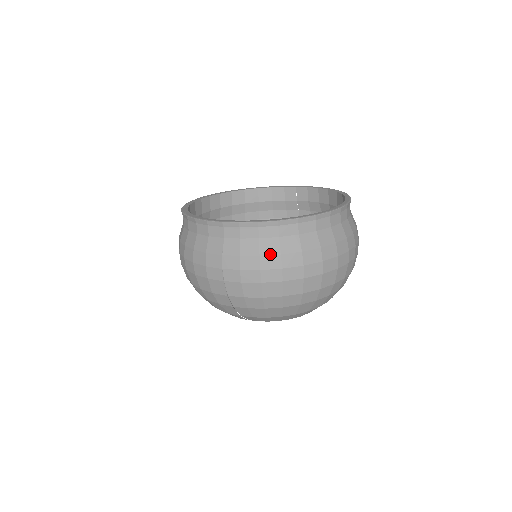
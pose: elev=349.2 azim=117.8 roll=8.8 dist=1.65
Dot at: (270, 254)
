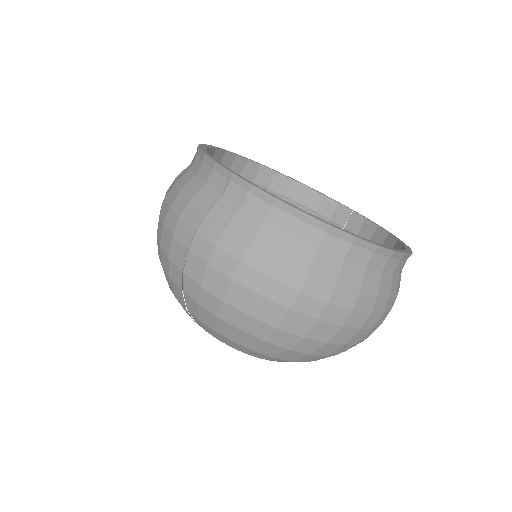
Dot at: (265, 249)
